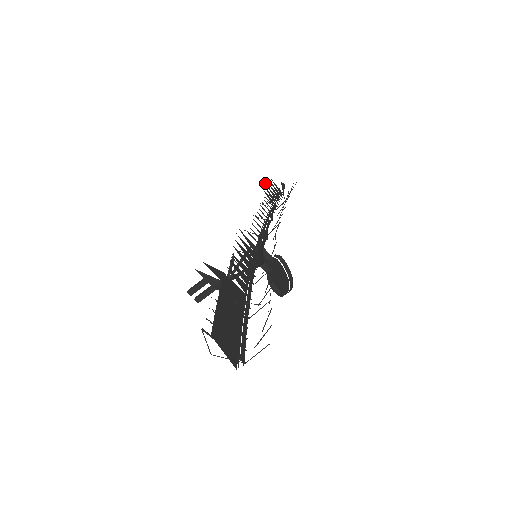
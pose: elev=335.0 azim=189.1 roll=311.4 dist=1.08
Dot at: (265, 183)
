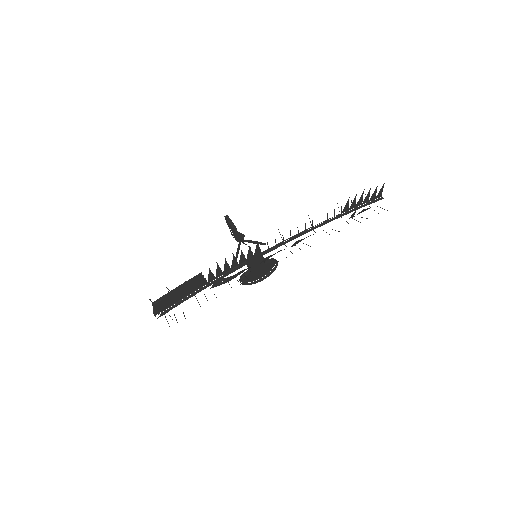
Dot at: occluded
